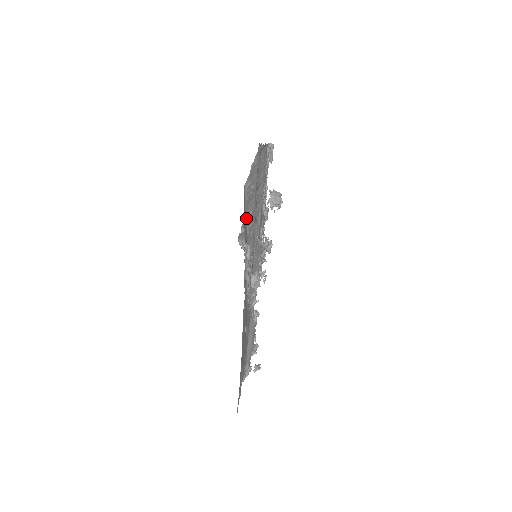
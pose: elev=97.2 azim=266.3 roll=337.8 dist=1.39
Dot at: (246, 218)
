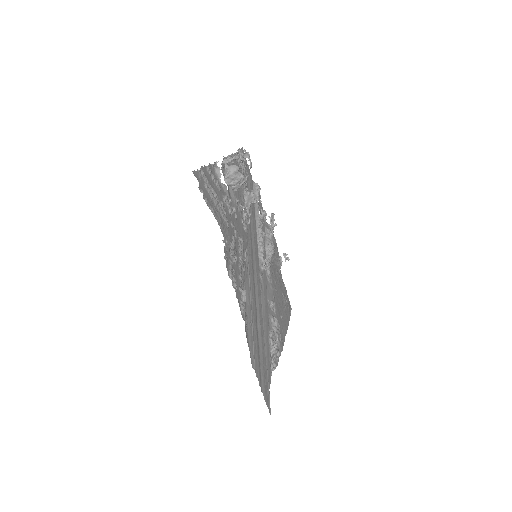
Dot at: occluded
